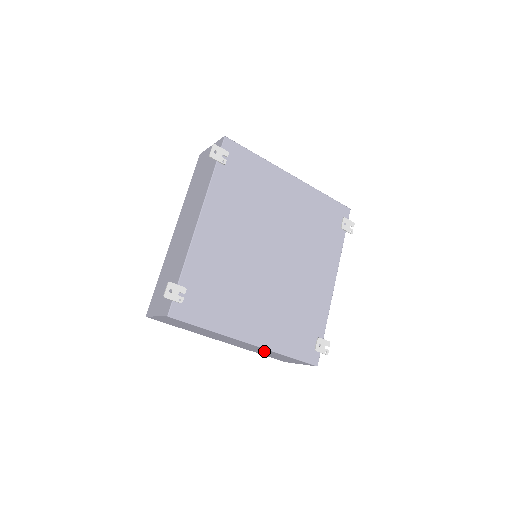
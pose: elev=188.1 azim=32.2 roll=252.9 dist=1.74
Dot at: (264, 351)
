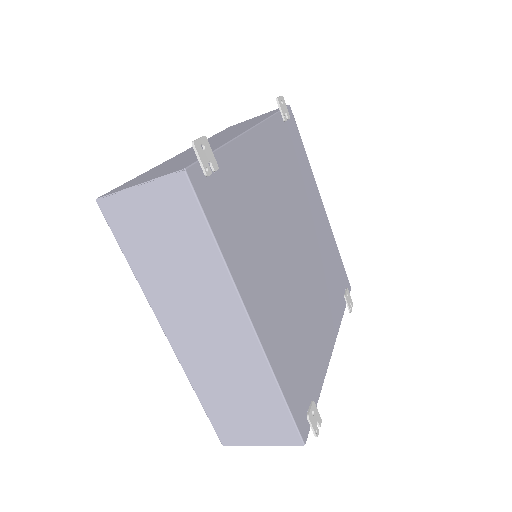
Dot at: (240, 374)
